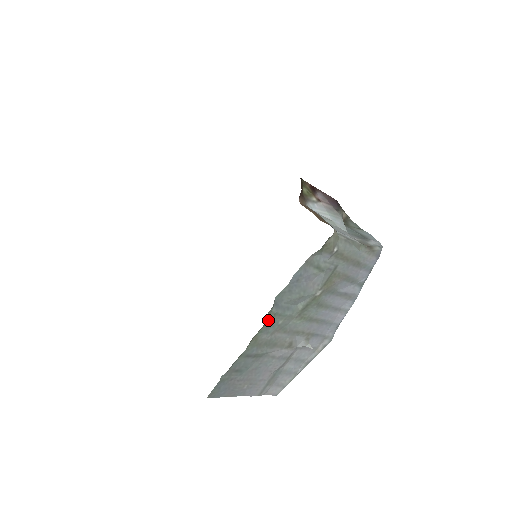
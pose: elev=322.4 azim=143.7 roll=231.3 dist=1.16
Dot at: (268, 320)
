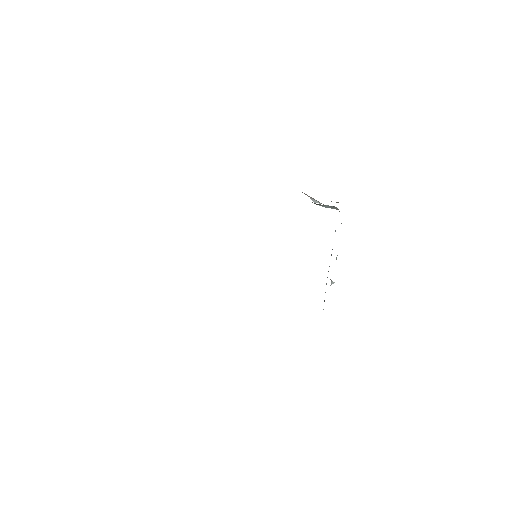
Dot at: occluded
